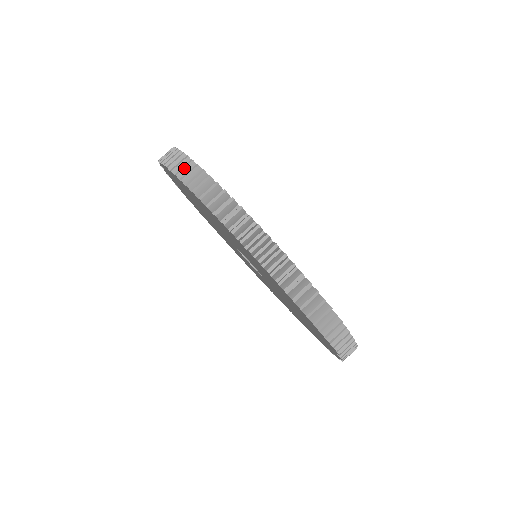
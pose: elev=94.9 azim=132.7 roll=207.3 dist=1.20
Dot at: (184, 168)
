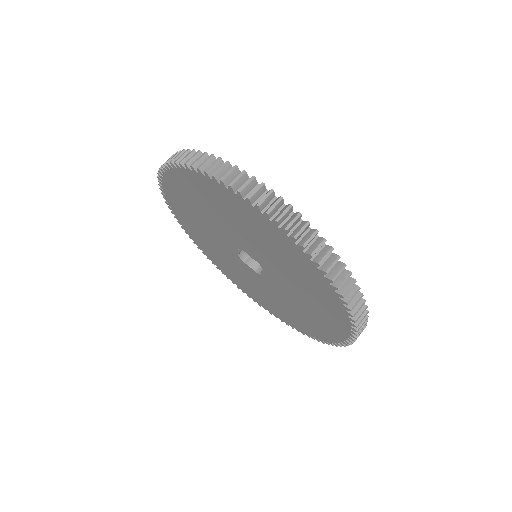
Dot at: occluded
